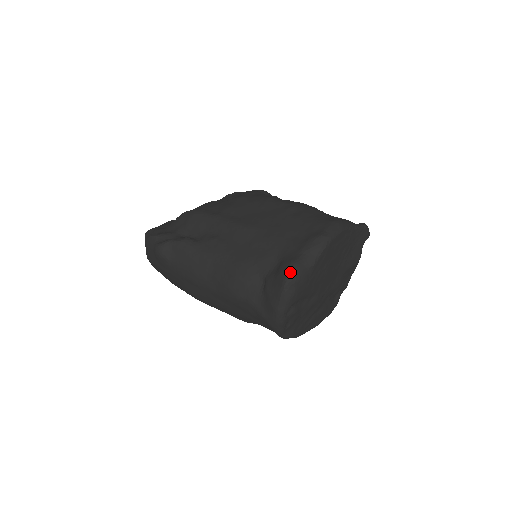
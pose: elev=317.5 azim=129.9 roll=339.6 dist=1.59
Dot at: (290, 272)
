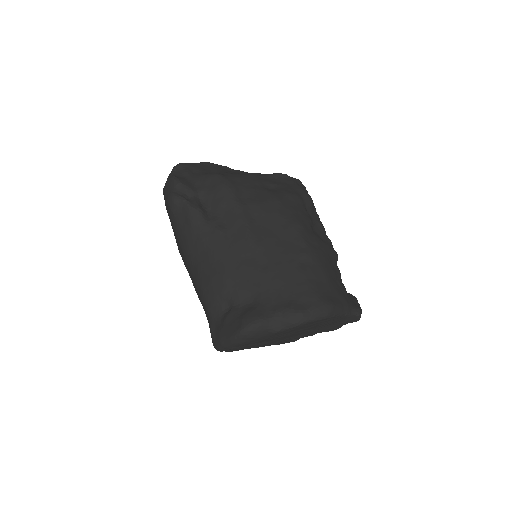
Dot at: (250, 327)
